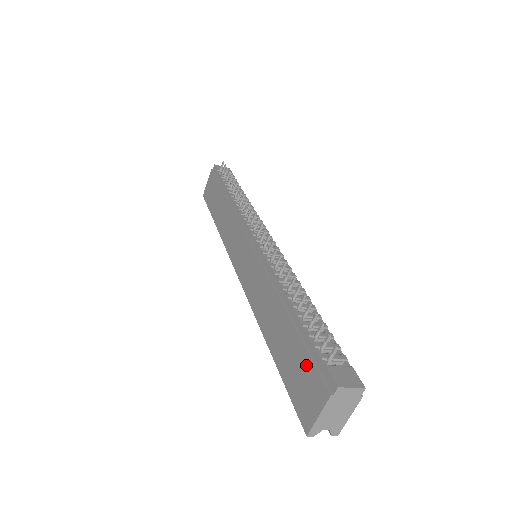
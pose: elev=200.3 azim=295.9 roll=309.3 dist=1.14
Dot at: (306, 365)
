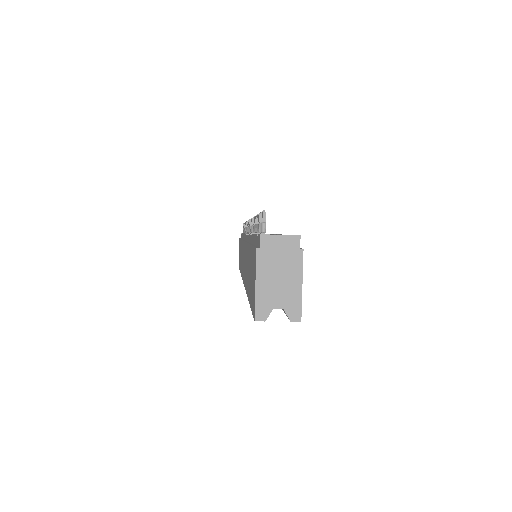
Dot at: (252, 258)
